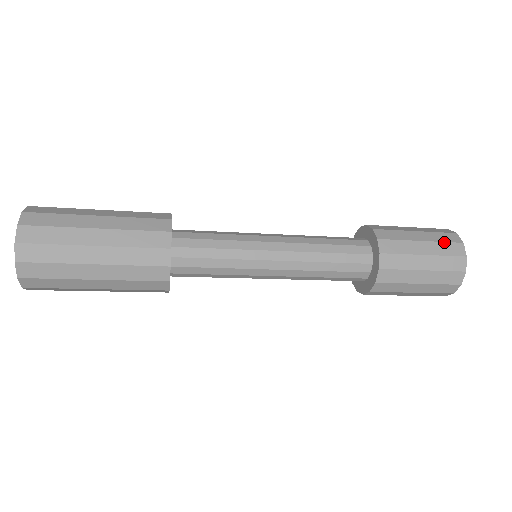
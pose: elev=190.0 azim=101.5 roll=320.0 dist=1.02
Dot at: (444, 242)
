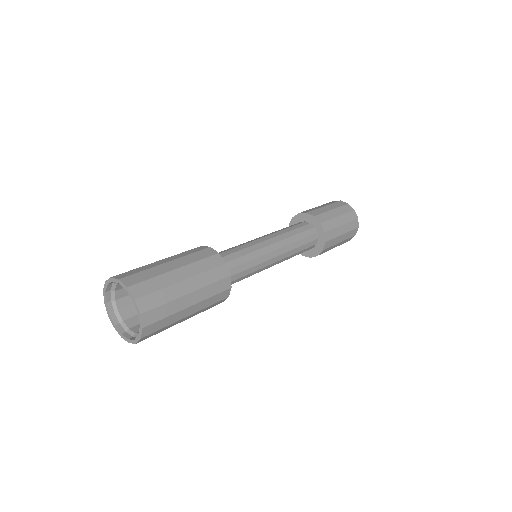
Dot at: (351, 221)
